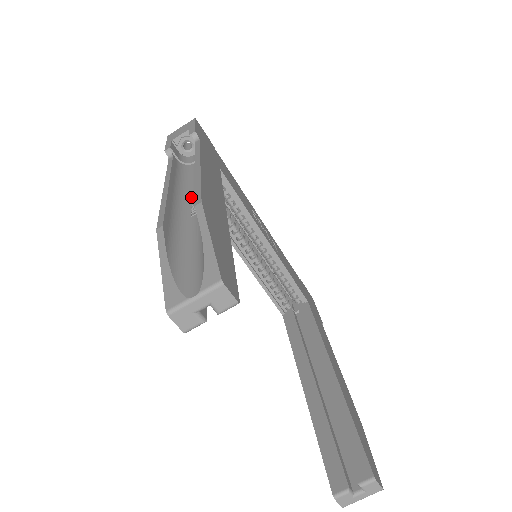
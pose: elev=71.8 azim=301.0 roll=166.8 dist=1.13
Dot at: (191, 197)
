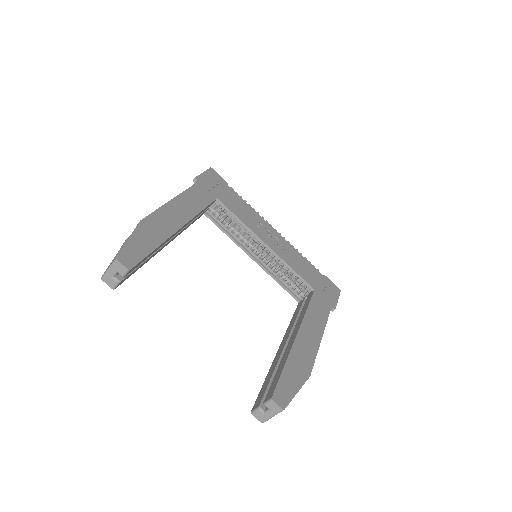
Dot at: occluded
